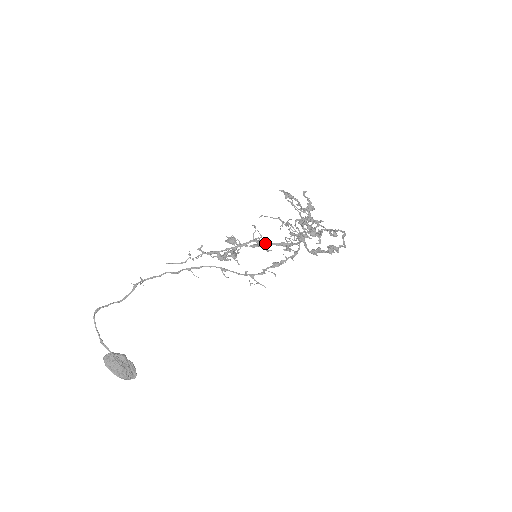
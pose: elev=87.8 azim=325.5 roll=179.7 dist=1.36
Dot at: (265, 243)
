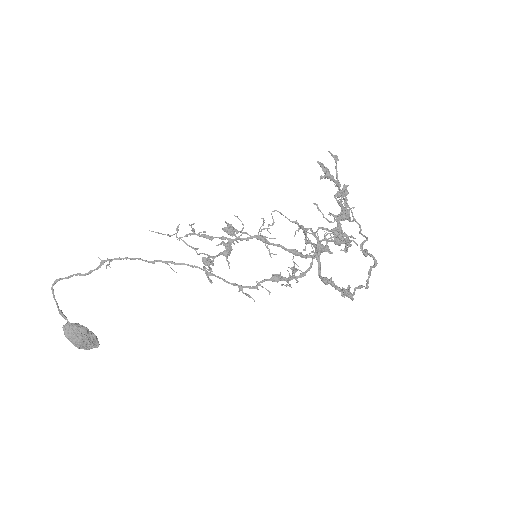
Dot at: (271, 243)
